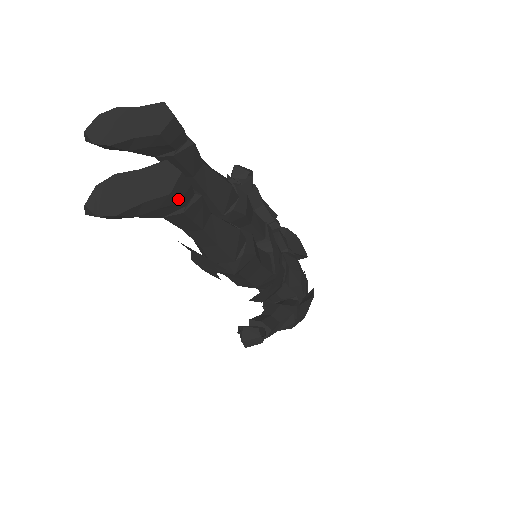
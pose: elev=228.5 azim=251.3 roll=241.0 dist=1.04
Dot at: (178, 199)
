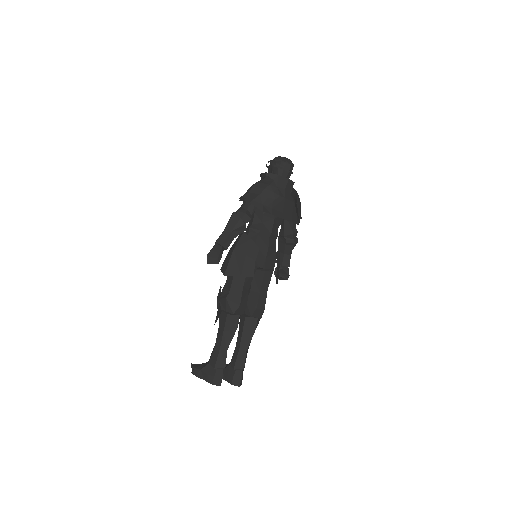
Dot at: (242, 379)
